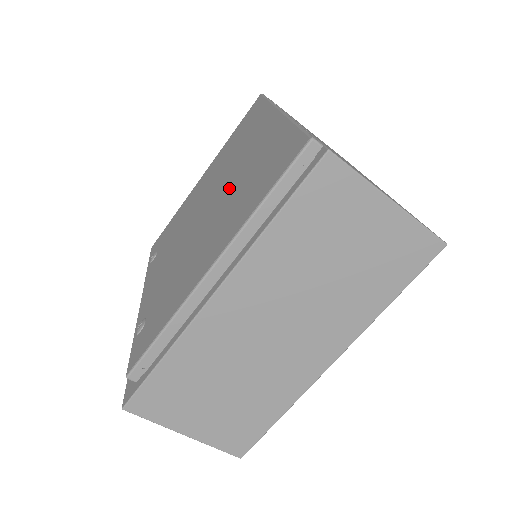
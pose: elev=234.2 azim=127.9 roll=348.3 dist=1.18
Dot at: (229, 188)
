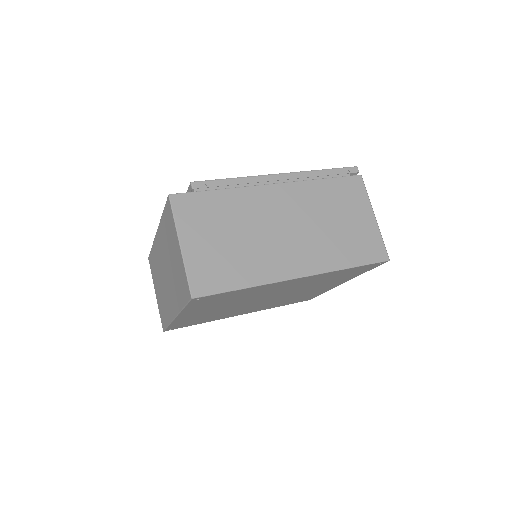
Dot at: occluded
